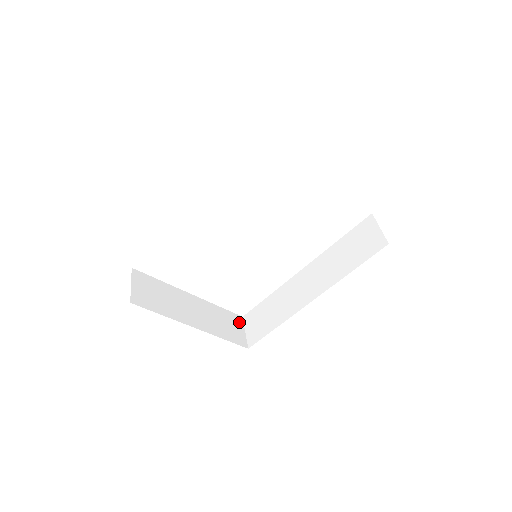
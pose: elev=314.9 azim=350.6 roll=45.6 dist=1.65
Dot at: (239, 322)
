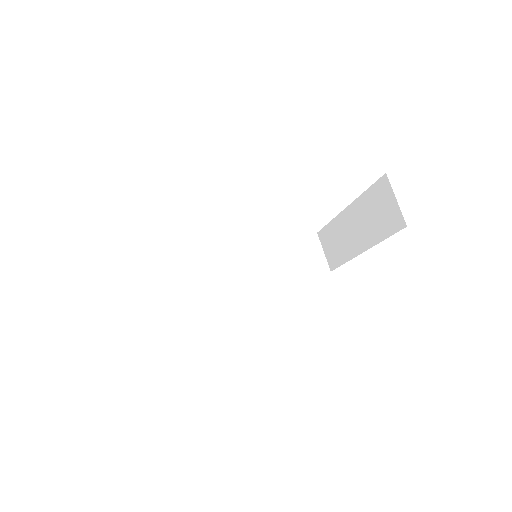
Dot at: occluded
